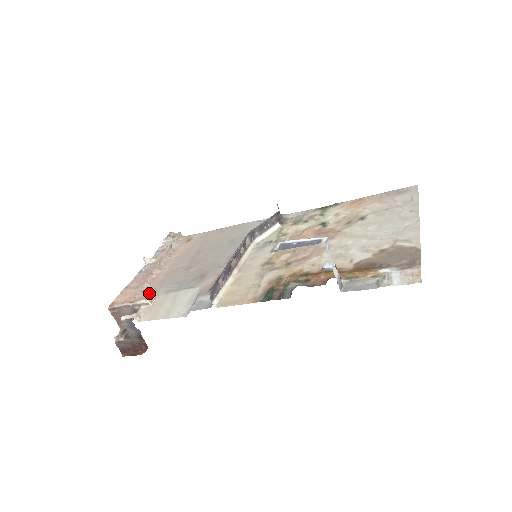
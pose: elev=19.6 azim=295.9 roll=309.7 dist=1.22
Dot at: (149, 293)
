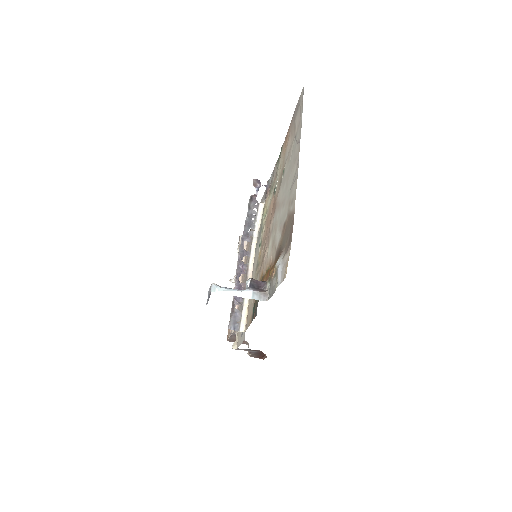
Dot at: occluded
